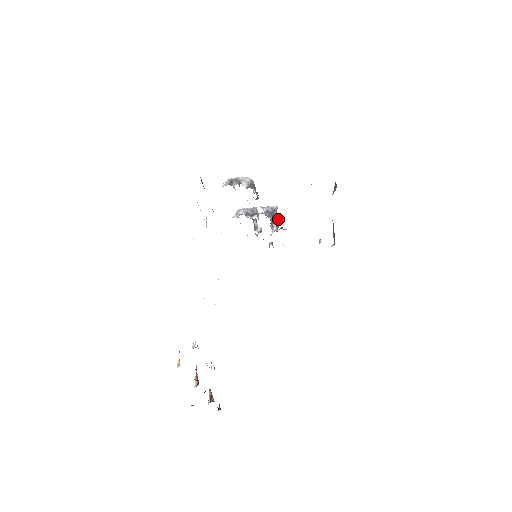
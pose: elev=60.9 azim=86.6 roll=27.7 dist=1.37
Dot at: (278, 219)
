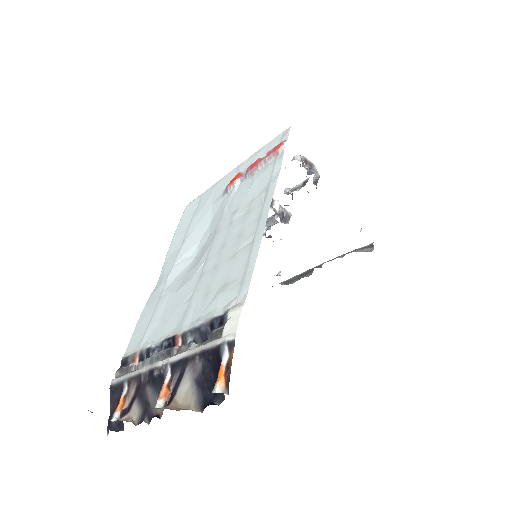
Dot at: occluded
